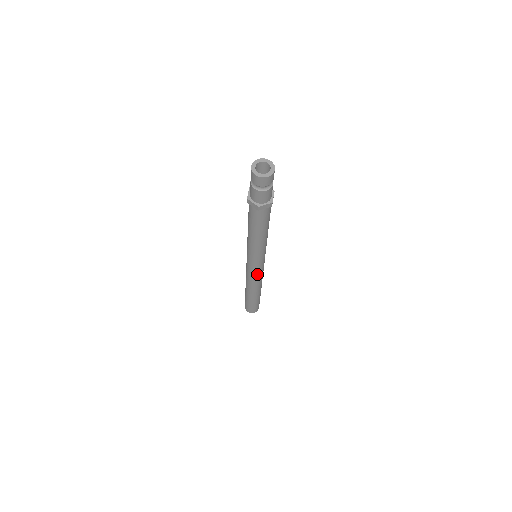
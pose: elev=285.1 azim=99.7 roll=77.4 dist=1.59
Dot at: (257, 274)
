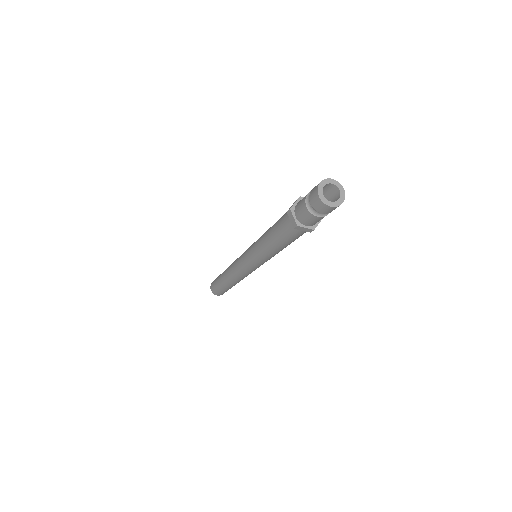
Dot at: (245, 272)
